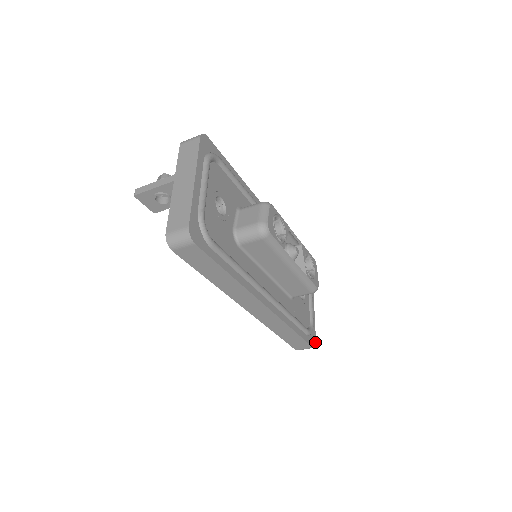
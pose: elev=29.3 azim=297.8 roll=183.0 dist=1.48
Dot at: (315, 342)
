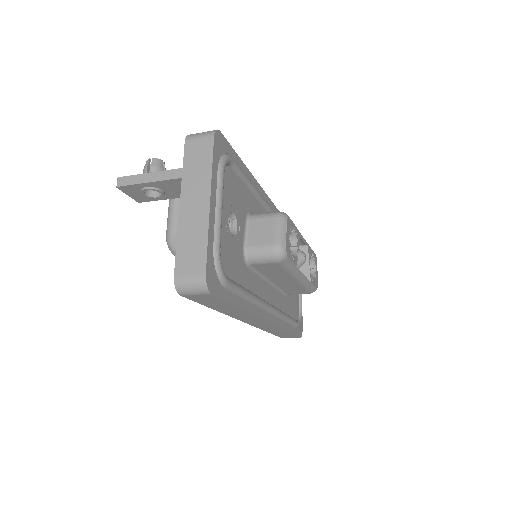
Dot at: (302, 330)
